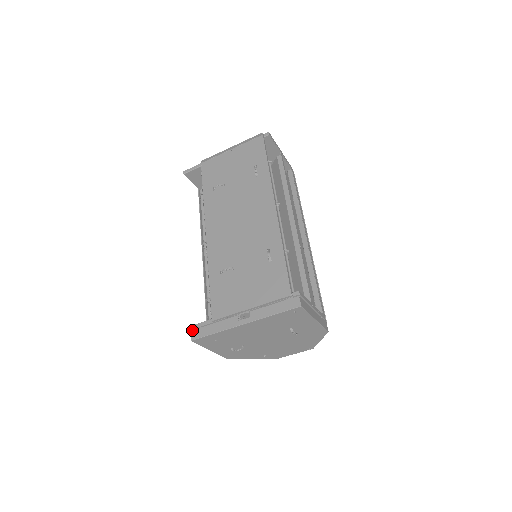
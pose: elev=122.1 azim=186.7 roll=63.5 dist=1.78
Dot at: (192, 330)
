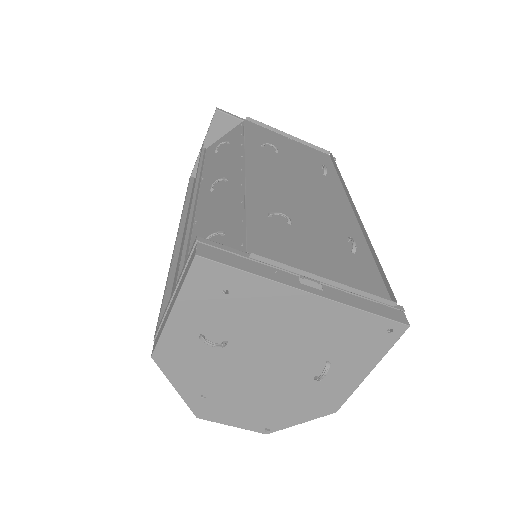
Dot at: occluded
